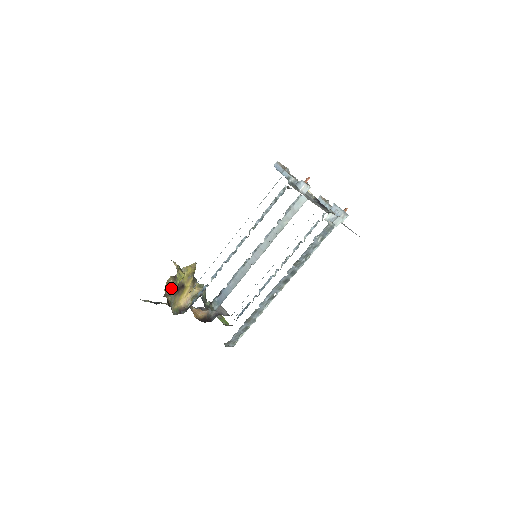
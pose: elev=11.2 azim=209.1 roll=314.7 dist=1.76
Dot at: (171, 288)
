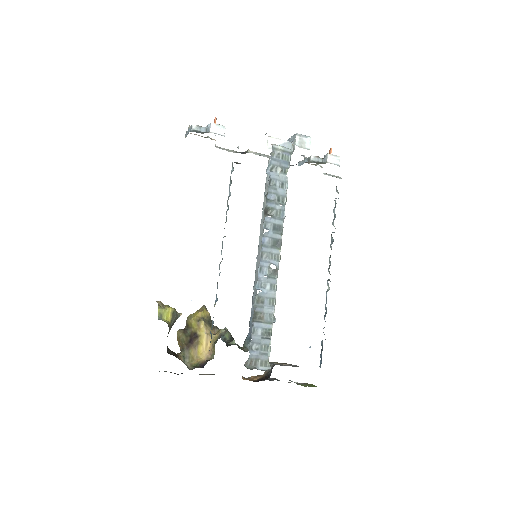
Dot at: (182, 343)
